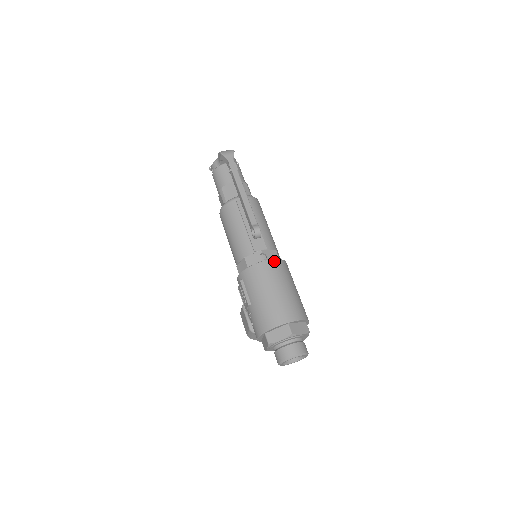
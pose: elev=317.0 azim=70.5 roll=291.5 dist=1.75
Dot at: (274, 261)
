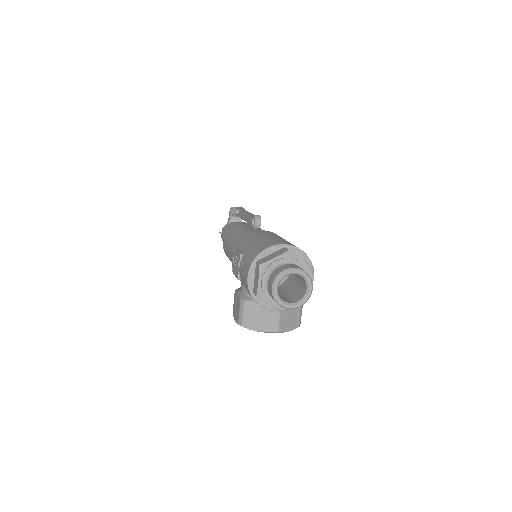
Dot at: occluded
